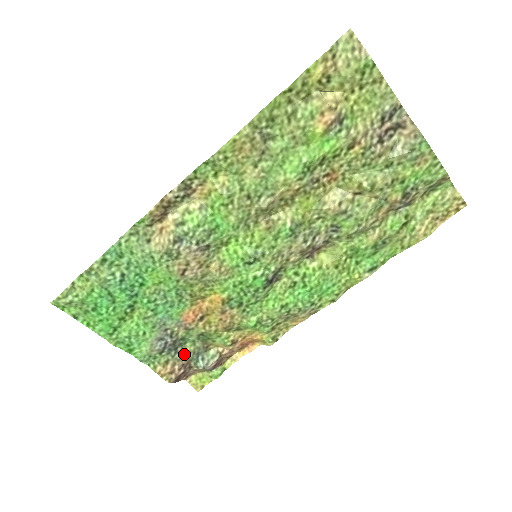
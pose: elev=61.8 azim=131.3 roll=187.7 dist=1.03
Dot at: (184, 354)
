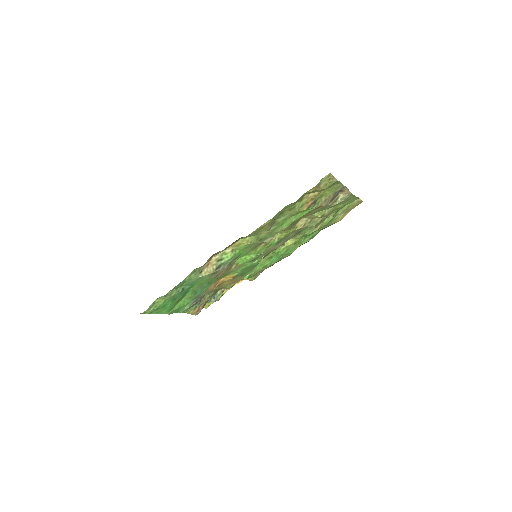
Dot at: (205, 300)
